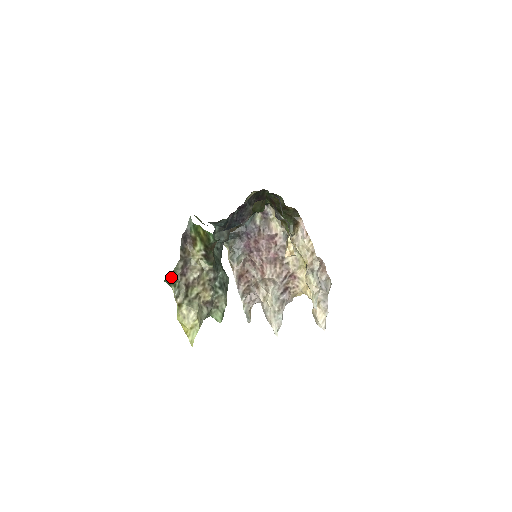
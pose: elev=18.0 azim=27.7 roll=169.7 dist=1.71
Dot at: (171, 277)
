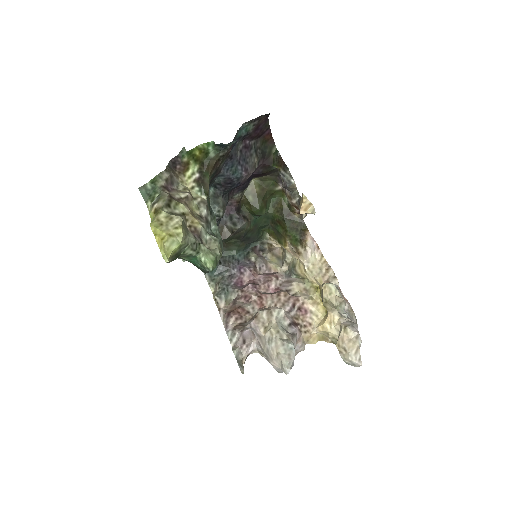
Dot at: (150, 186)
